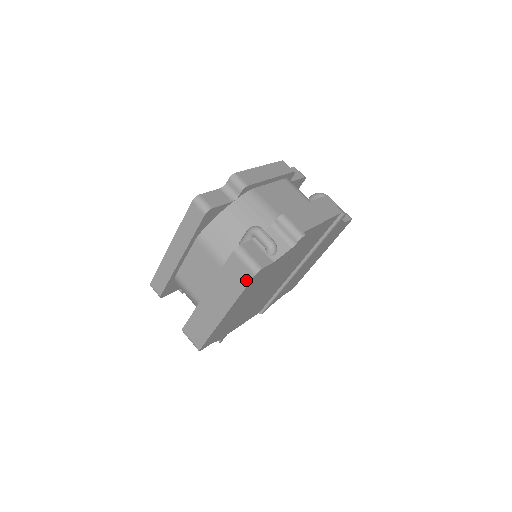
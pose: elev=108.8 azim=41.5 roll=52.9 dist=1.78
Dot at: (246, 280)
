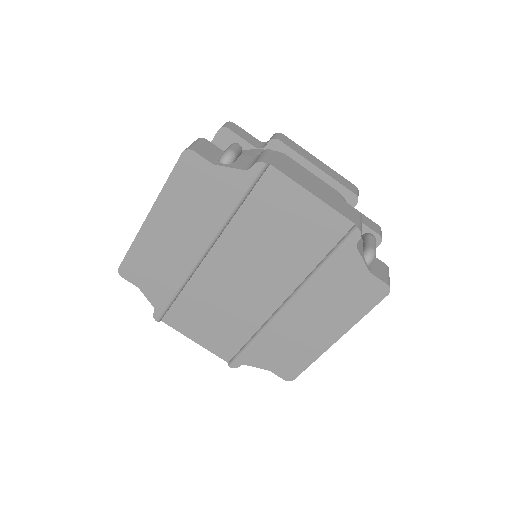
Dot at: (177, 163)
